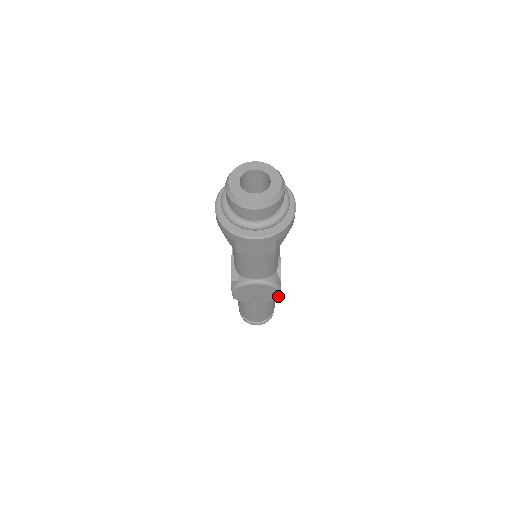
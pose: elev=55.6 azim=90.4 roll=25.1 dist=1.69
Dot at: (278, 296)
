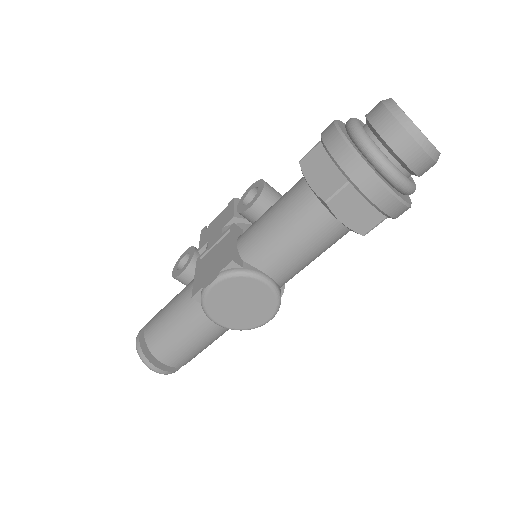
Dot at: (261, 324)
